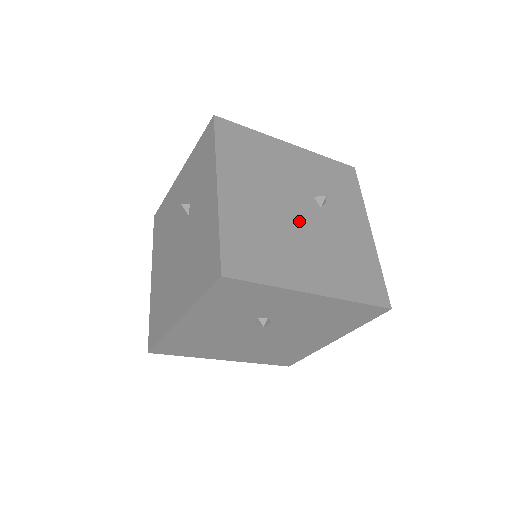
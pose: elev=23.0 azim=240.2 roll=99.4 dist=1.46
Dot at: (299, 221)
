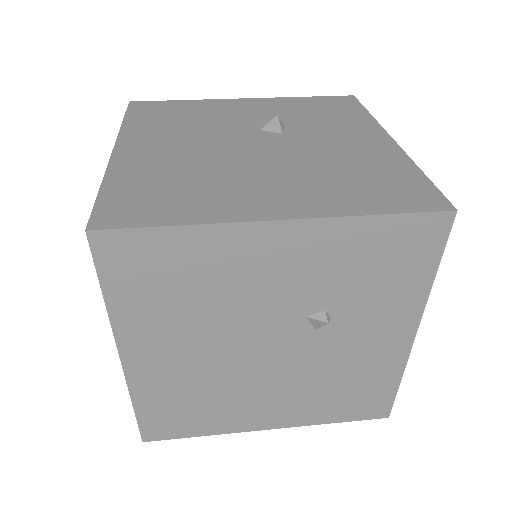
Dot at: (264, 362)
